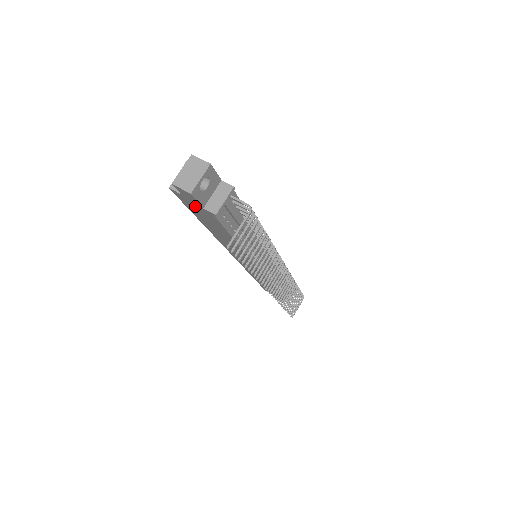
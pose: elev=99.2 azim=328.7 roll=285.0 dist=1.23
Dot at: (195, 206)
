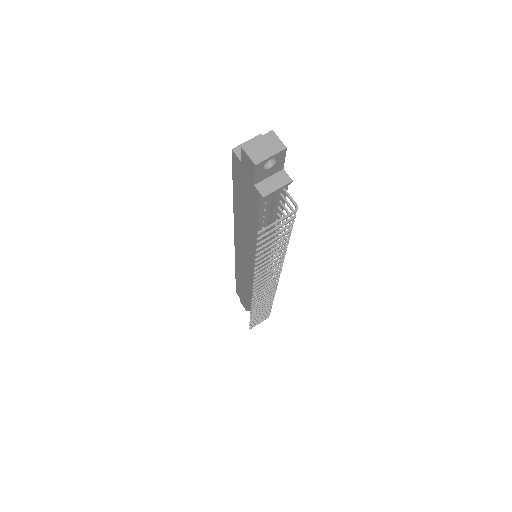
Dot at: (245, 179)
